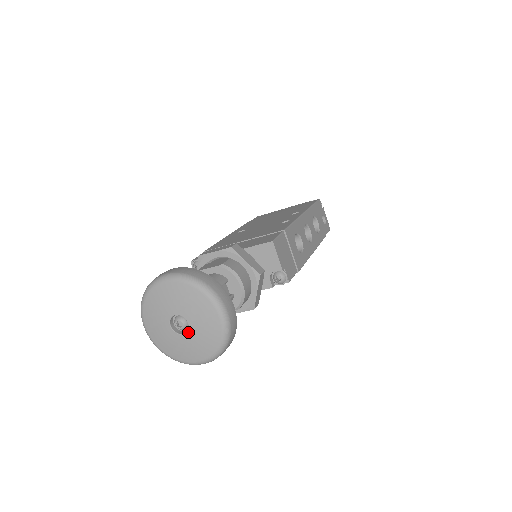
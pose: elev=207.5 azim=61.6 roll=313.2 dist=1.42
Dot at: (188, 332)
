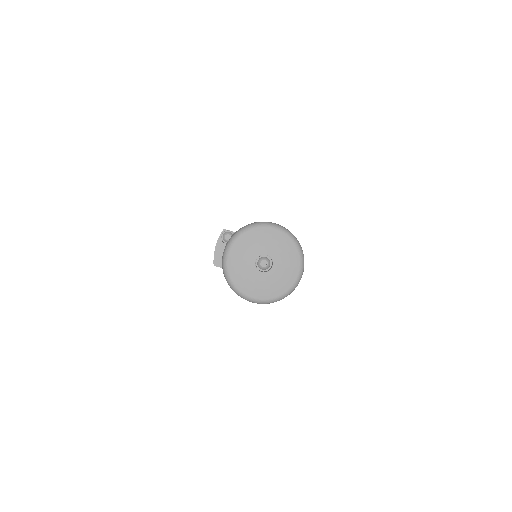
Dot at: (268, 272)
